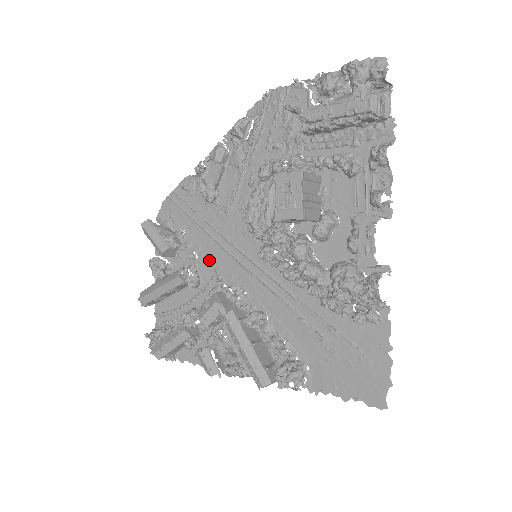
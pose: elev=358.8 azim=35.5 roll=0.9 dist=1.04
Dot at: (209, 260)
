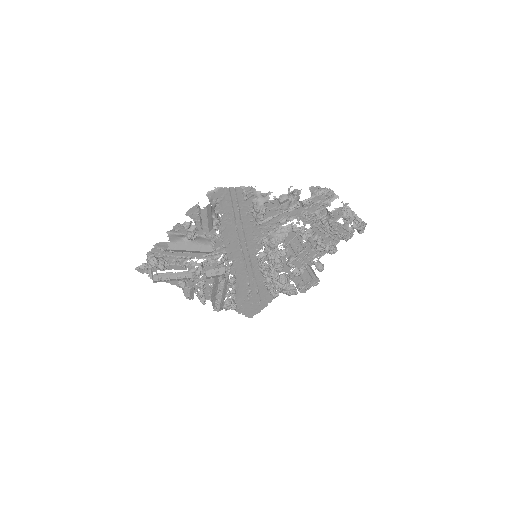
Dot at: (224, 239)
